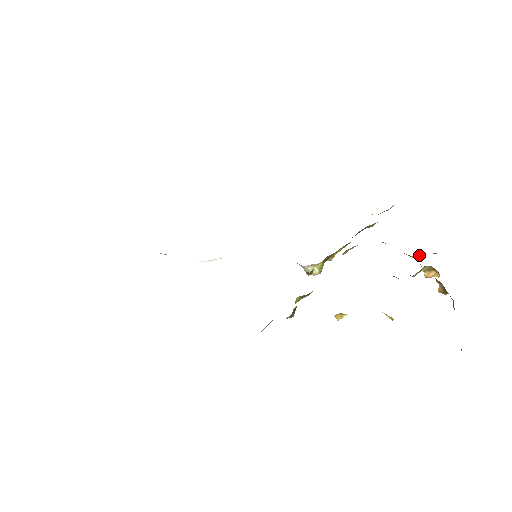
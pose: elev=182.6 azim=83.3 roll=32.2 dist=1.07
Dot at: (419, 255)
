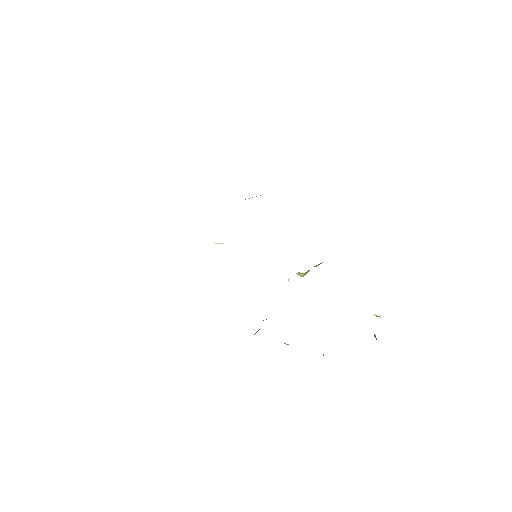
Dot at: occluded
